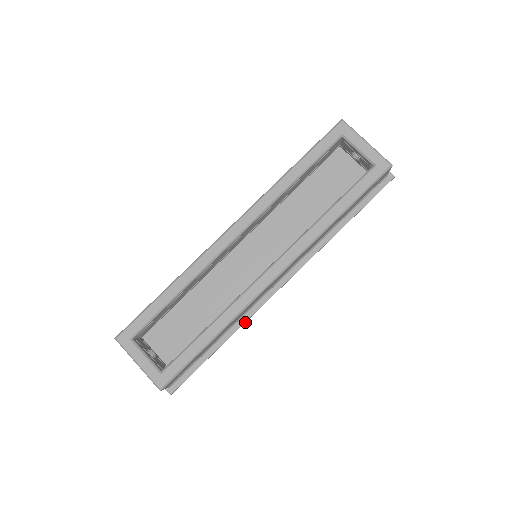
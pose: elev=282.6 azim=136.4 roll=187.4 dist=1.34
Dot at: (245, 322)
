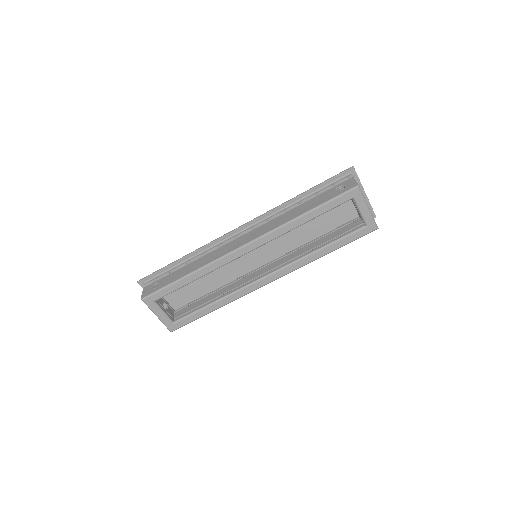
Dot at: occluded
